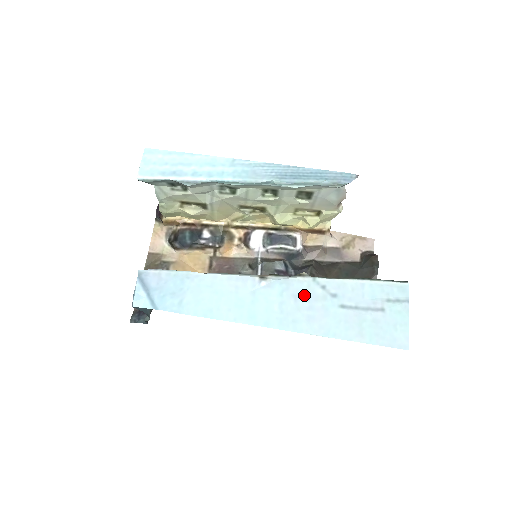
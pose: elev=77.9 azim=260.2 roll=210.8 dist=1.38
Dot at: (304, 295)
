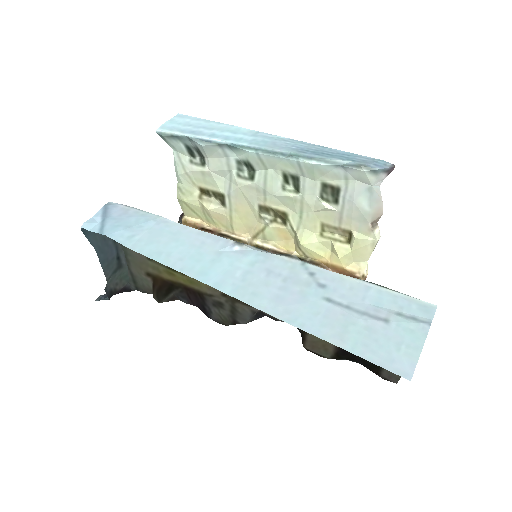
Dot at: (282, 274)
